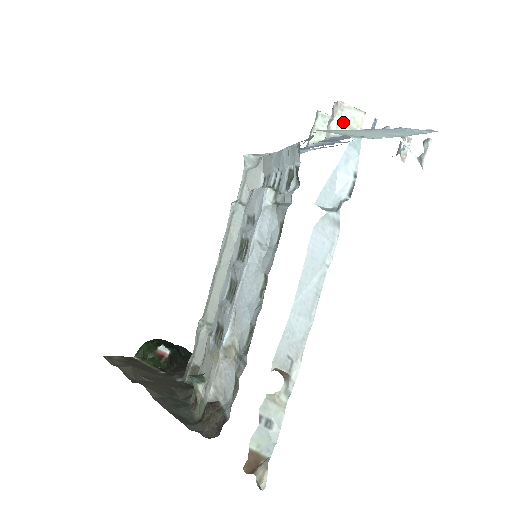
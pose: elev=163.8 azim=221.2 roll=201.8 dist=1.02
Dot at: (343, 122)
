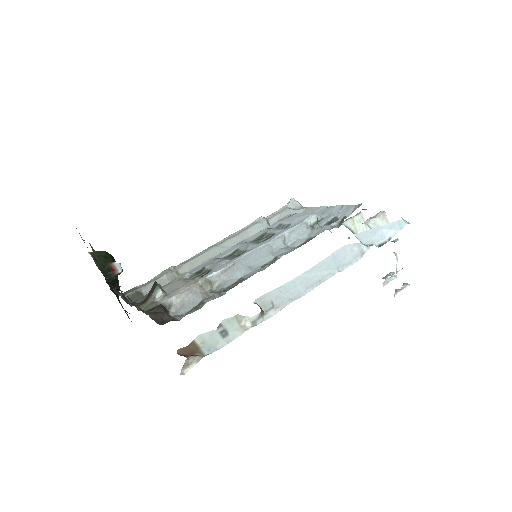
Dot at: (379, 225)
